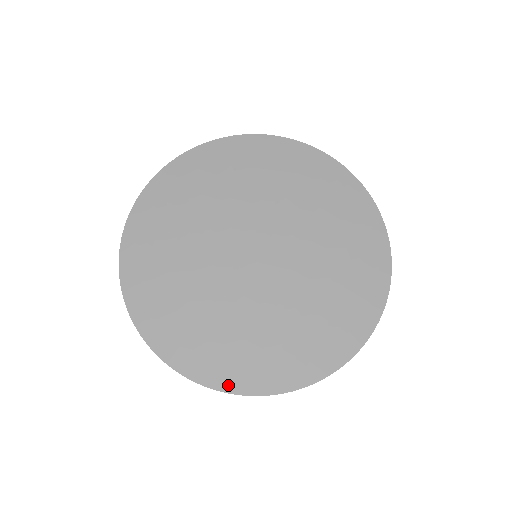
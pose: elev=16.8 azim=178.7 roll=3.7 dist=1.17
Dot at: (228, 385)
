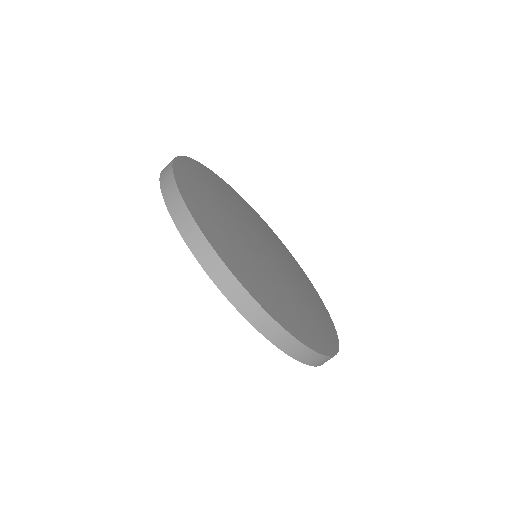
Dot at: (310, 343)
